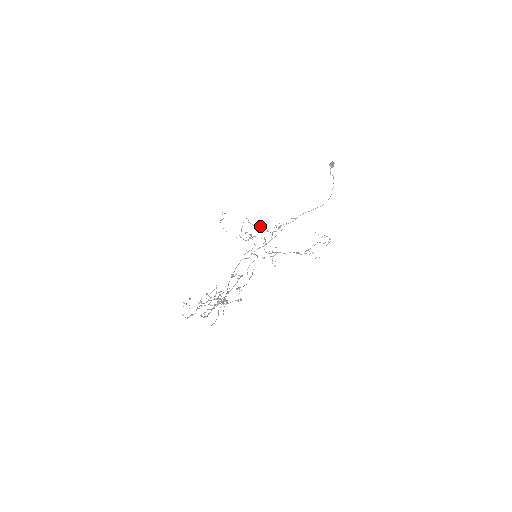
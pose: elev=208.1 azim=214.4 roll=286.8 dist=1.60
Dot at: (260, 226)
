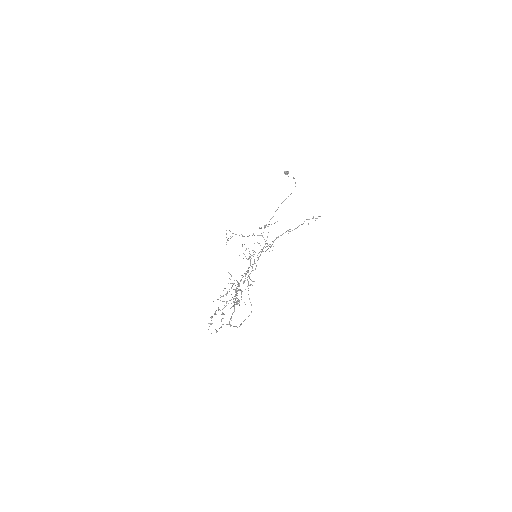
Dot at: (247, 236)
